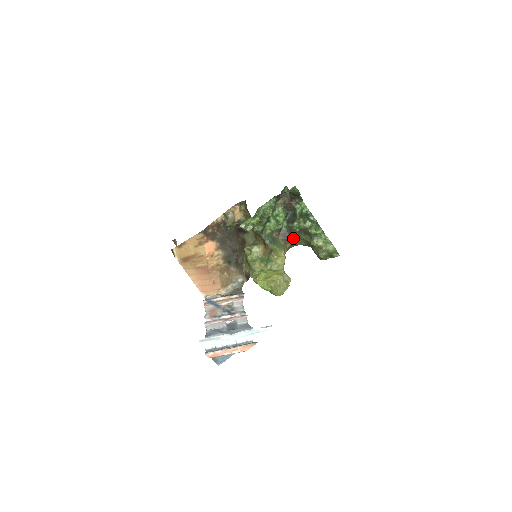
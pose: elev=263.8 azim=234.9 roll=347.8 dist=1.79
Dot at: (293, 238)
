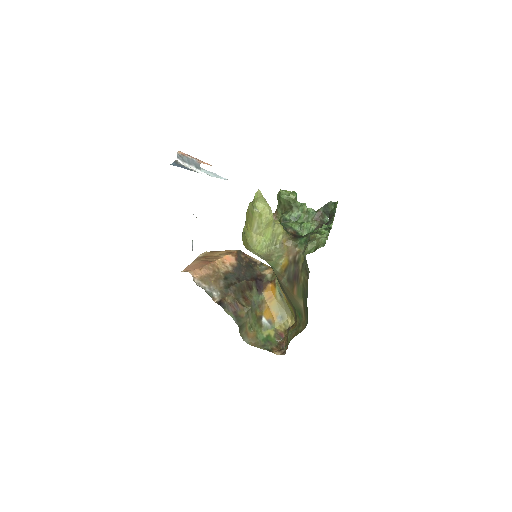
Dot at: (300, 240)
